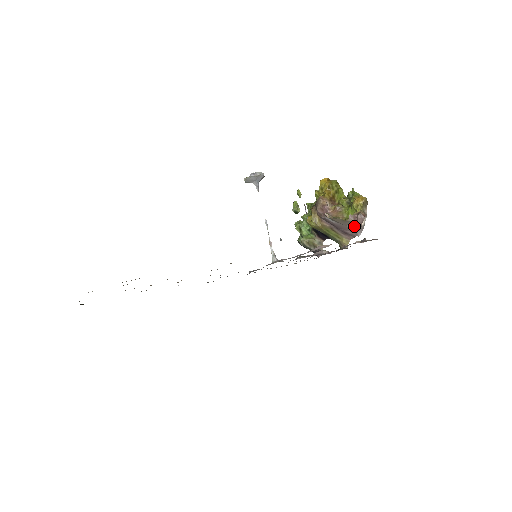
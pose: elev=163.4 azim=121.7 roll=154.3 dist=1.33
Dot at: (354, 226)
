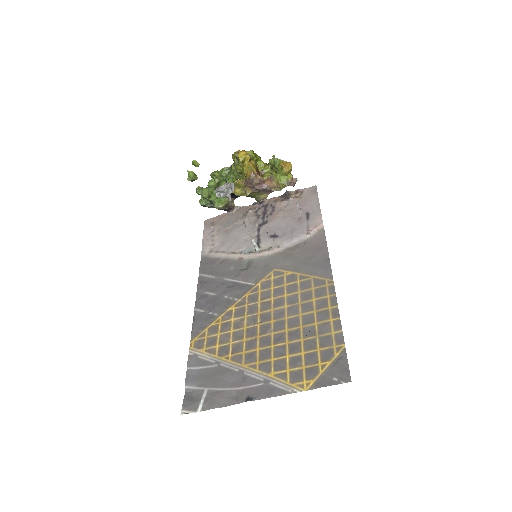
Dot at: occluded
